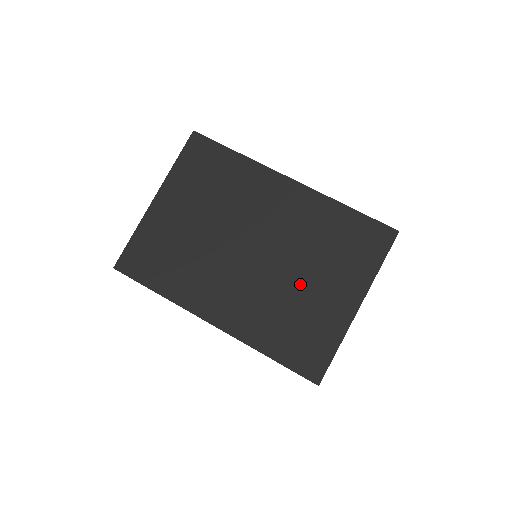
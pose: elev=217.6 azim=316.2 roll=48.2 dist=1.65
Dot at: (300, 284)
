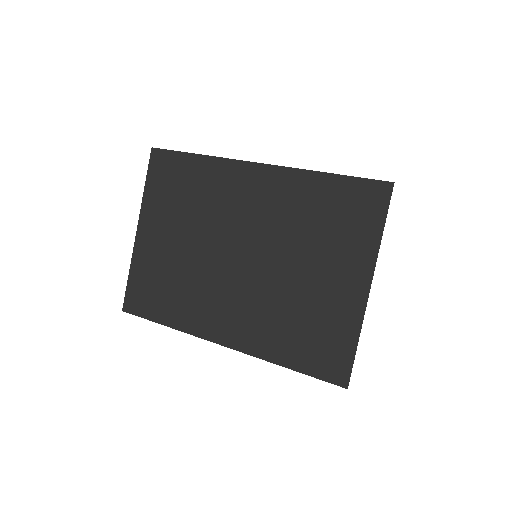
Dot at: (297, 279)
